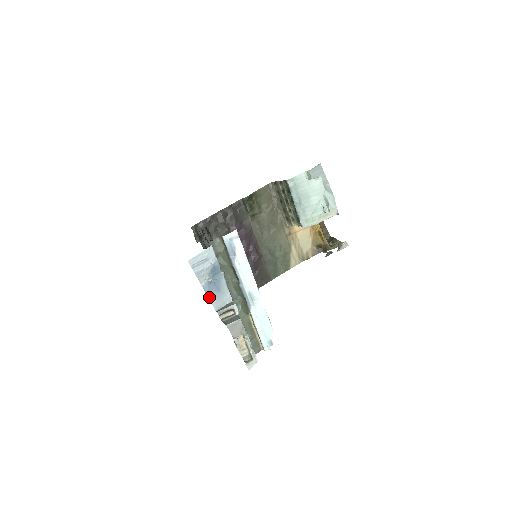
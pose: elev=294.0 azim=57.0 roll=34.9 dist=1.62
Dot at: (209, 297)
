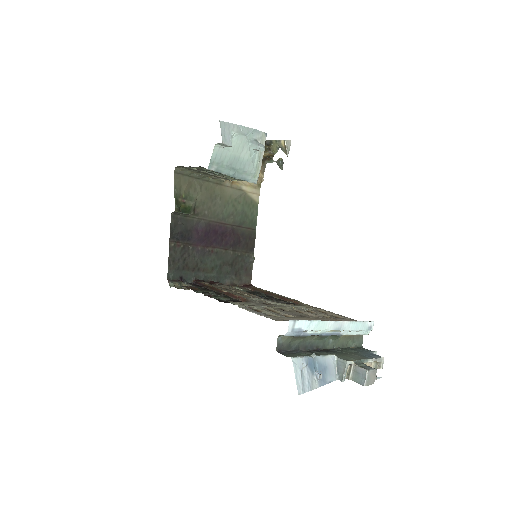
Dot at: (327, 383)
